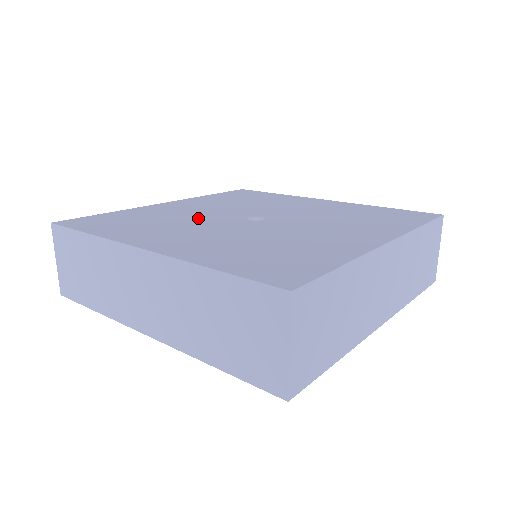
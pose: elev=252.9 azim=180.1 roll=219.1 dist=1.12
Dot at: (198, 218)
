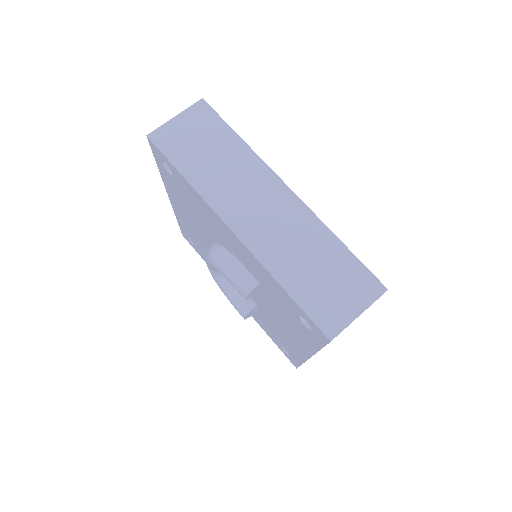
Dot at: occluded
